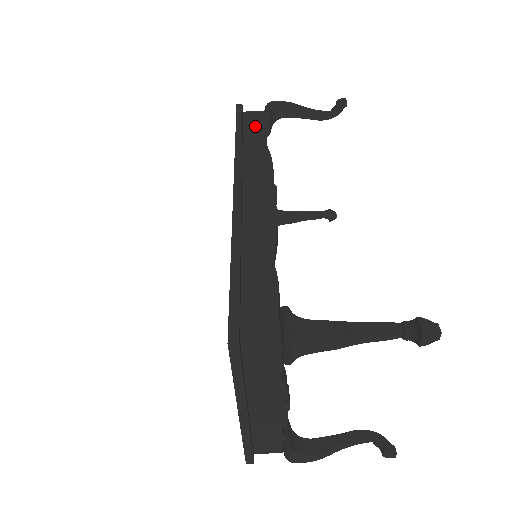
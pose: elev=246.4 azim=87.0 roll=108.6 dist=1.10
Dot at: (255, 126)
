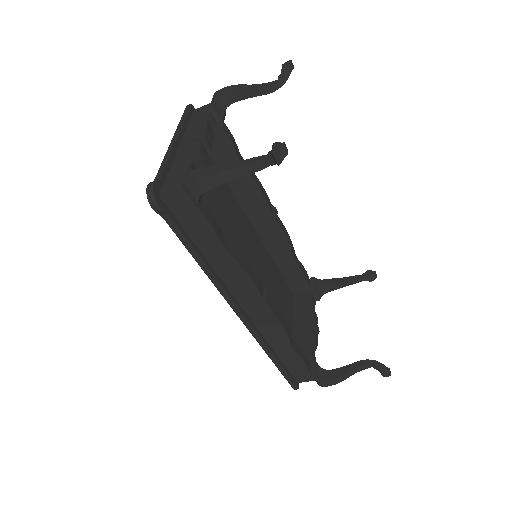
Dot at: (195, 224)
